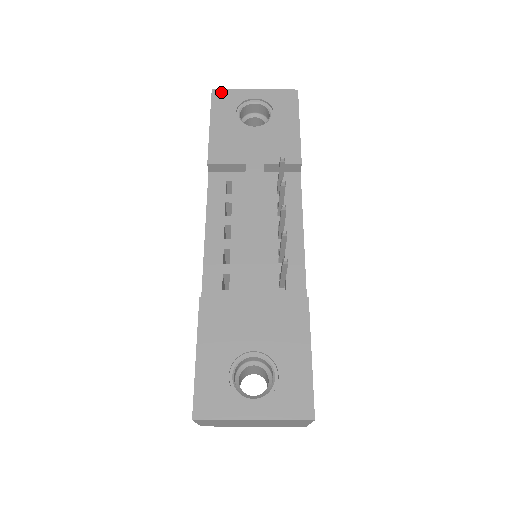
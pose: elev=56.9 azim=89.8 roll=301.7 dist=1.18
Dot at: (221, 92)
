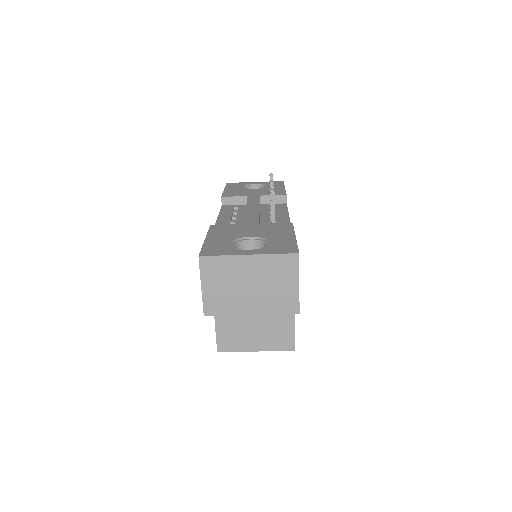
Dot at: (233, 183)
